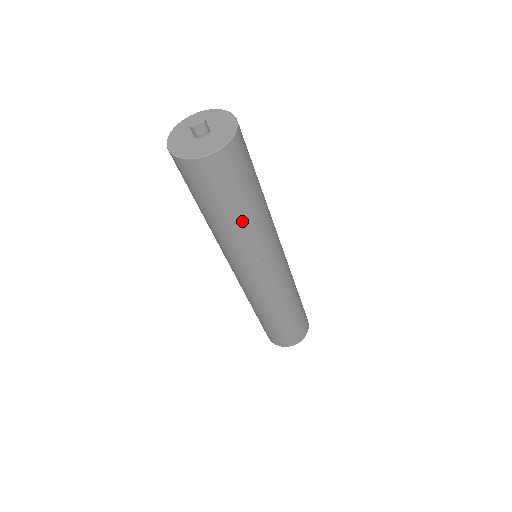
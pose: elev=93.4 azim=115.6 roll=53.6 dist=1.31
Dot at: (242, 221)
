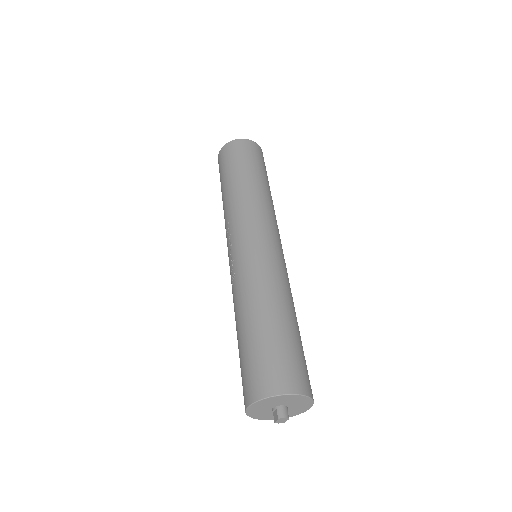
Dot at: occluded
